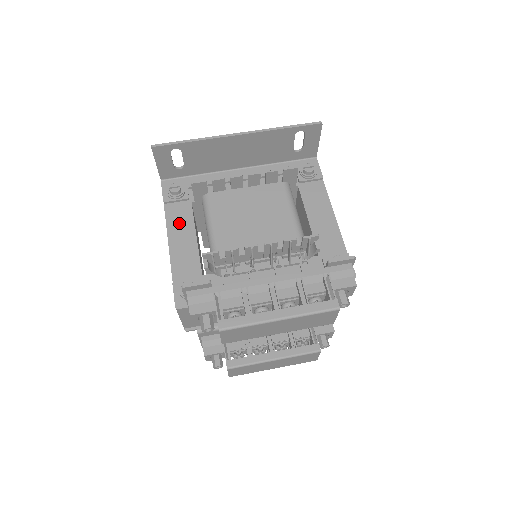
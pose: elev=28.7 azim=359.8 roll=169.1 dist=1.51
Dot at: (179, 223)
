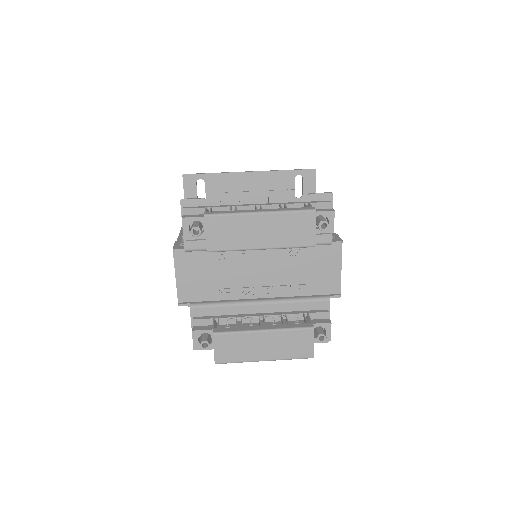
Dot at: occluded
